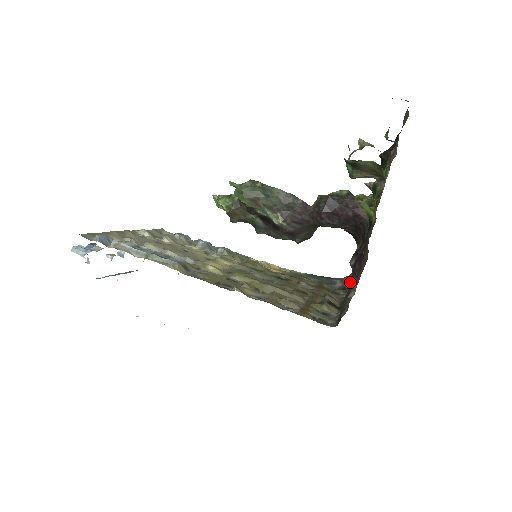
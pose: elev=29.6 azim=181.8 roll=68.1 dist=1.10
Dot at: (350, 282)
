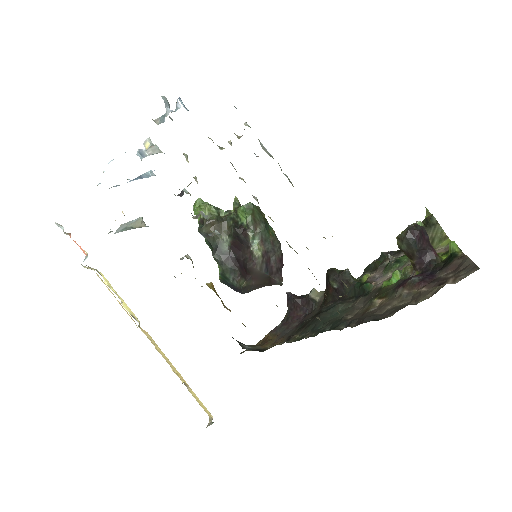
Dot at: (264, 348)
